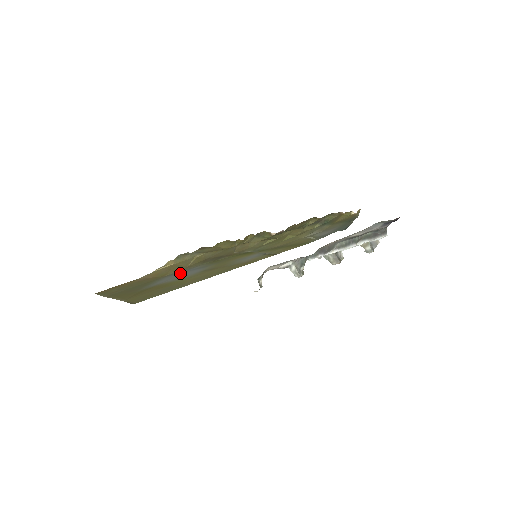
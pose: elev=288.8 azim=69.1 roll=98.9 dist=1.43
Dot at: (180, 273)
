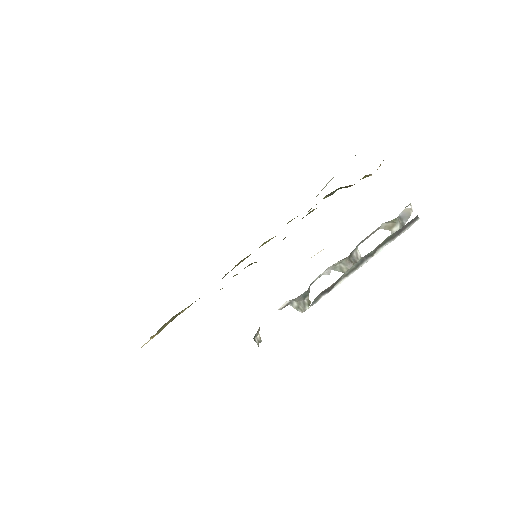
Dot at: occluded
